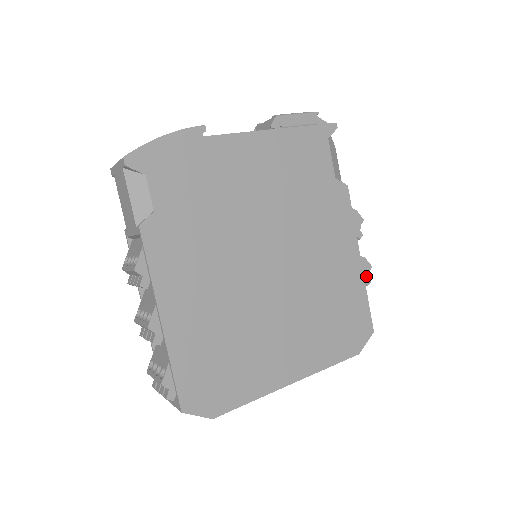
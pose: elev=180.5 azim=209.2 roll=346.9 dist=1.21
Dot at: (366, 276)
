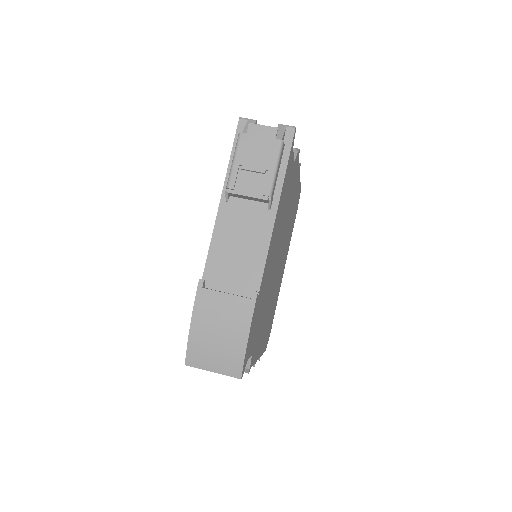
Dot at: occluded
